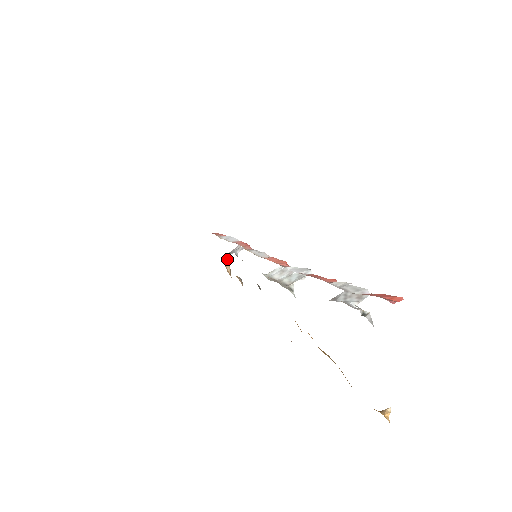
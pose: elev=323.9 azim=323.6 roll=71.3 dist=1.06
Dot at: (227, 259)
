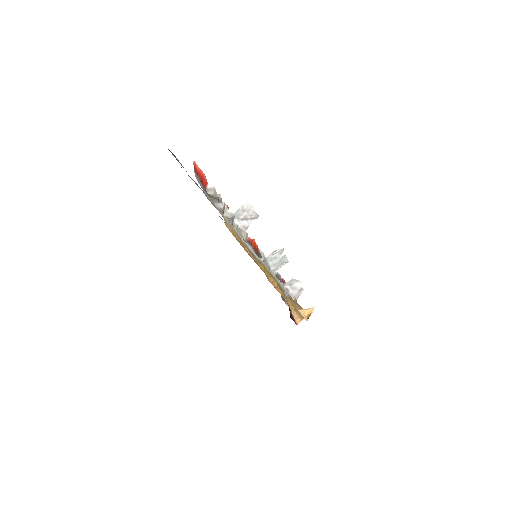
Dot at: occluded
